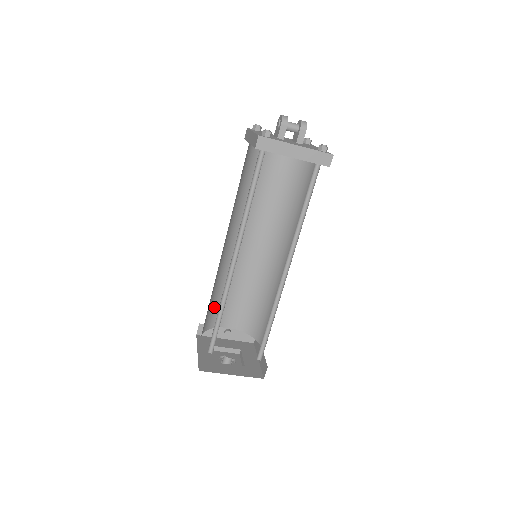
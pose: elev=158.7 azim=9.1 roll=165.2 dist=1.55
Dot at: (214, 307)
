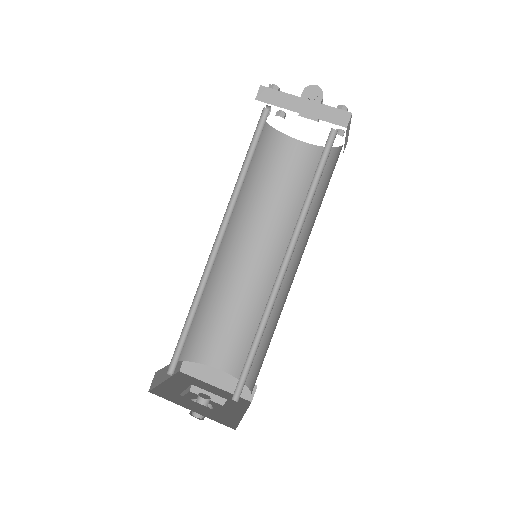
Dot at: (185, 339)
